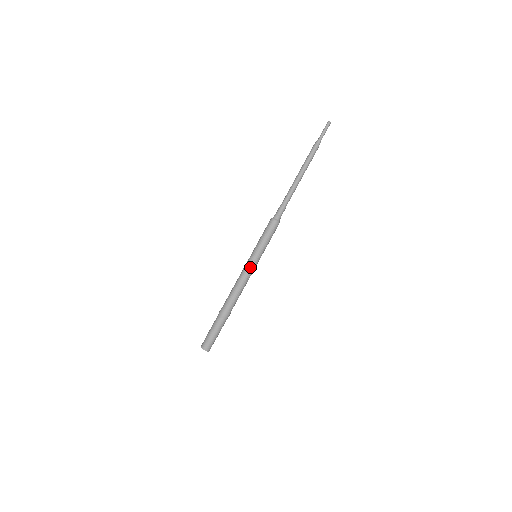
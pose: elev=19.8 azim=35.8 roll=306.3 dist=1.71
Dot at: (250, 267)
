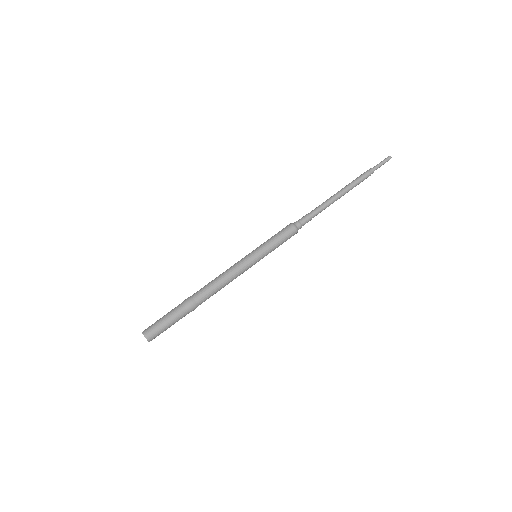
Dot at: (244, 263)
